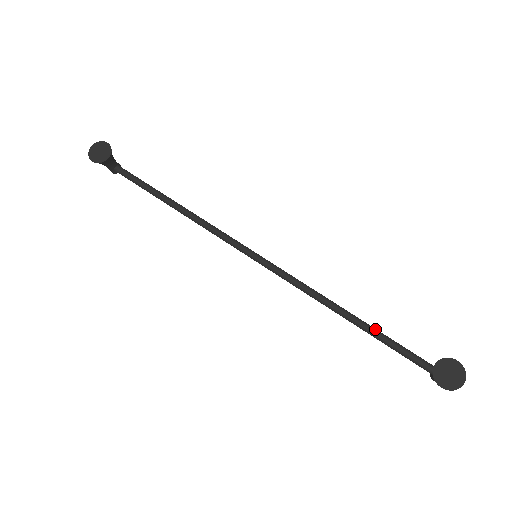
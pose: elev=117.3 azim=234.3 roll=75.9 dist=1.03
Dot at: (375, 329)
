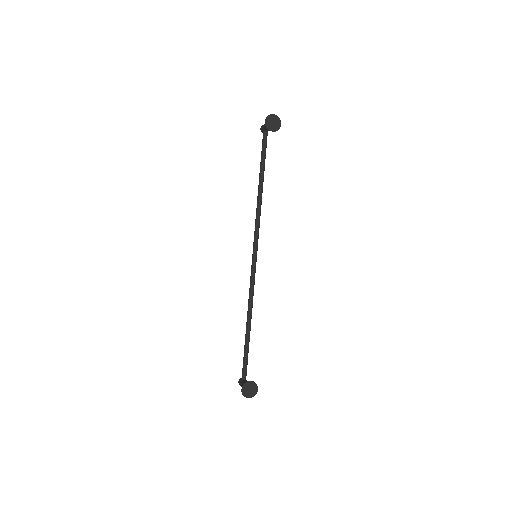
Dot at: occluded
